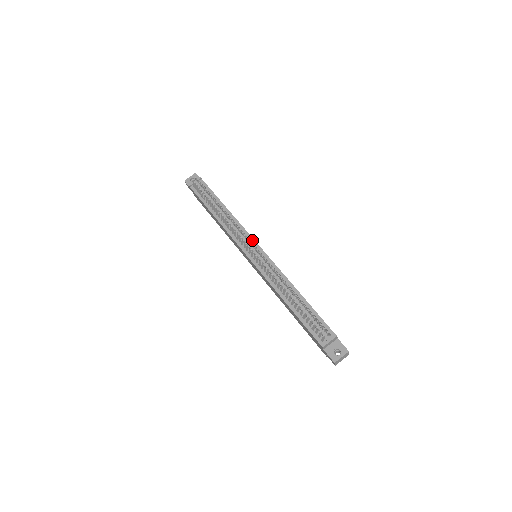
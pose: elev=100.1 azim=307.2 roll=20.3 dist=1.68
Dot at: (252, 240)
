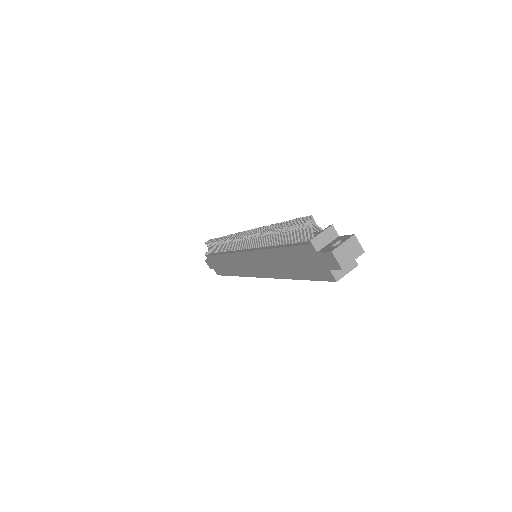
Dot at: occluded
